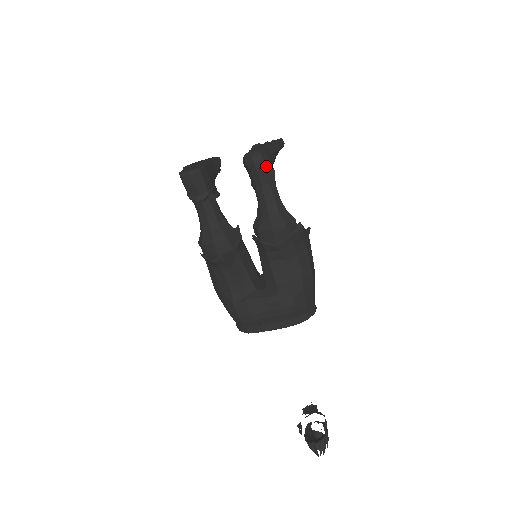
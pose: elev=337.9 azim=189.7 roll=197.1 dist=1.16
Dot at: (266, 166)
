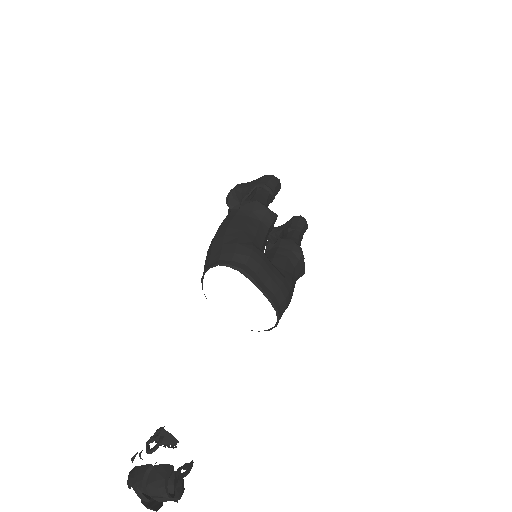
Dot at: (305, 231)
